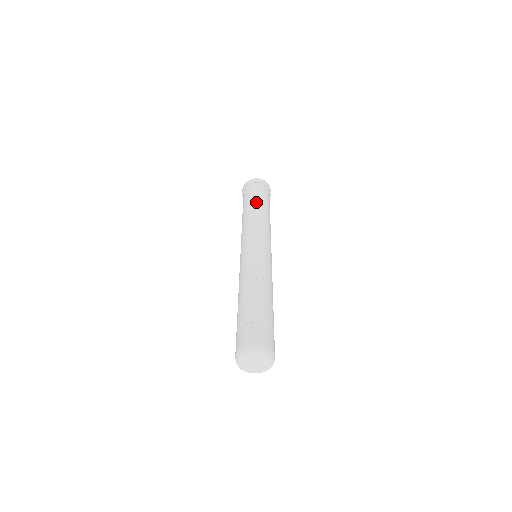
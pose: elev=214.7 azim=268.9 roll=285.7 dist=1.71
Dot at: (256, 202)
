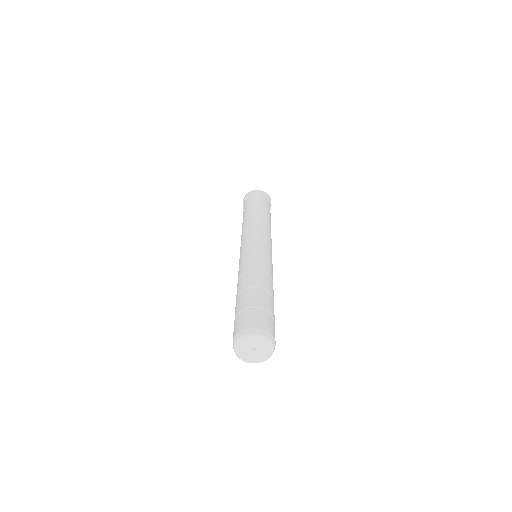
Dot at: (256, 208)
